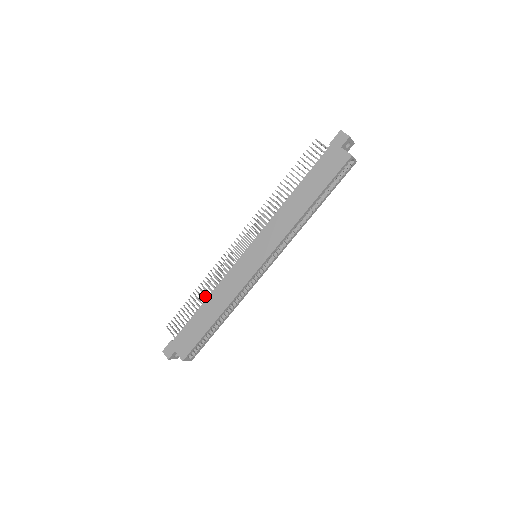
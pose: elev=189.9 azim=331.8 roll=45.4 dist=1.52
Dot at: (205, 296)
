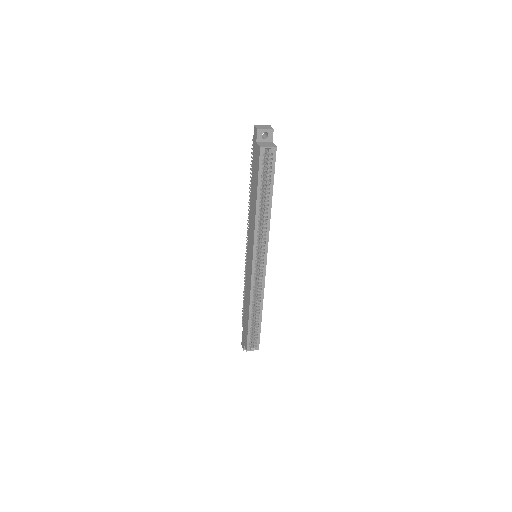
Dot at: occluded
